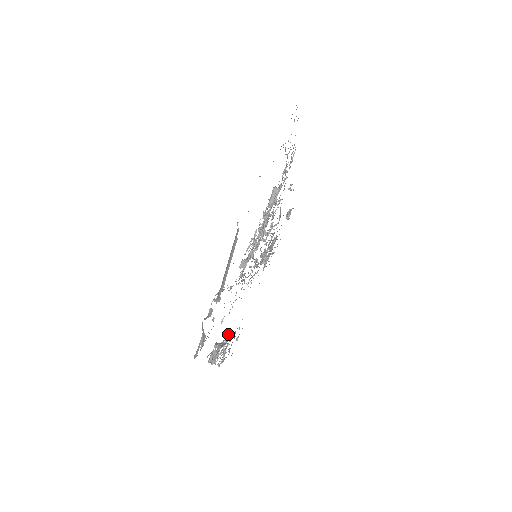
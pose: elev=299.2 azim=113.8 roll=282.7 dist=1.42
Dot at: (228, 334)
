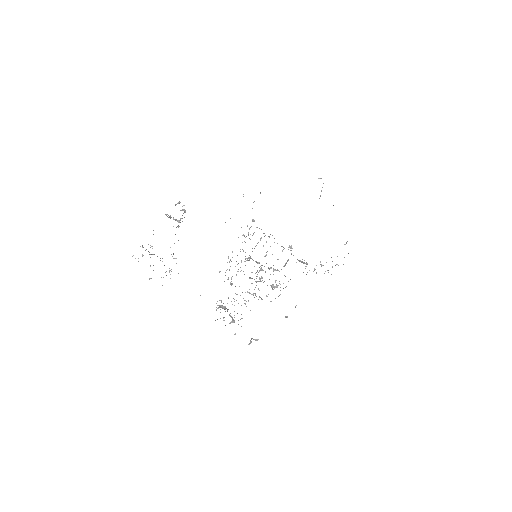
Dot at: occluded
